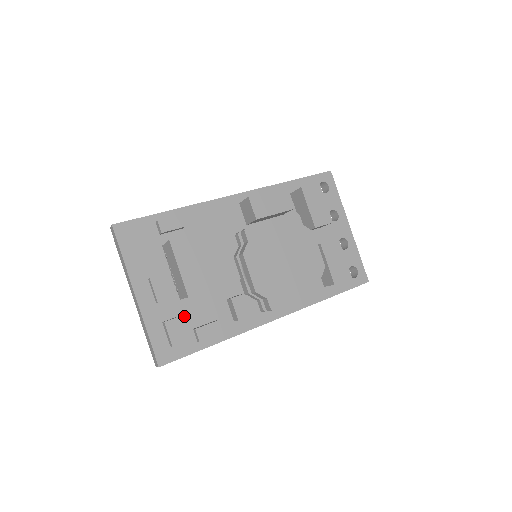
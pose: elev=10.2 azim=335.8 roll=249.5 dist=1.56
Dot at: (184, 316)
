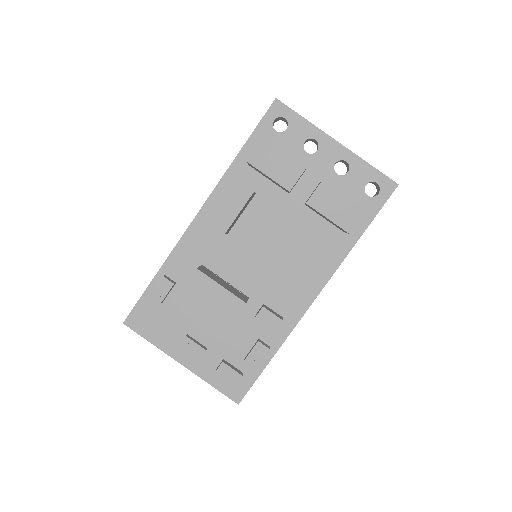
Dot at: (230, 353)
